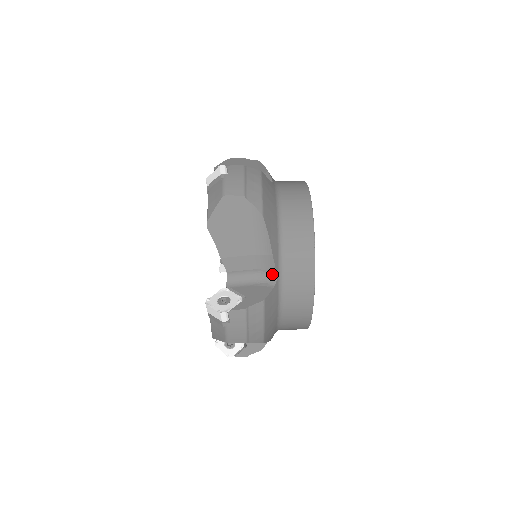
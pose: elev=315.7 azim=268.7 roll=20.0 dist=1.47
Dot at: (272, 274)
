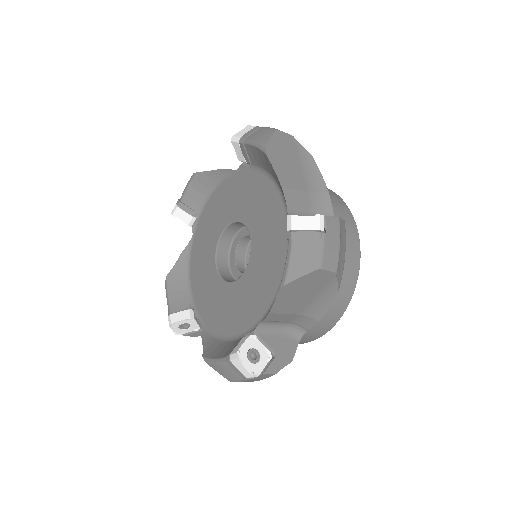
Dot at: occluded
